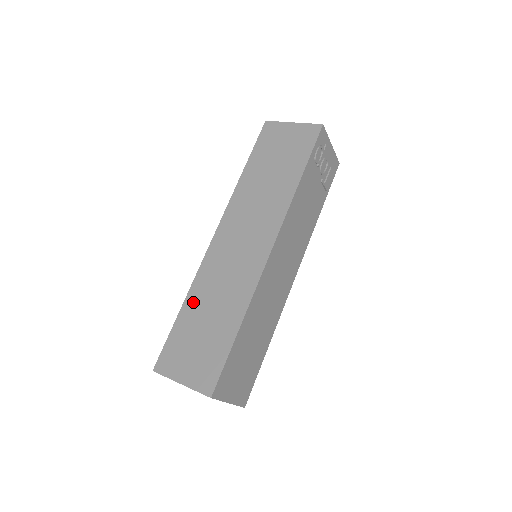
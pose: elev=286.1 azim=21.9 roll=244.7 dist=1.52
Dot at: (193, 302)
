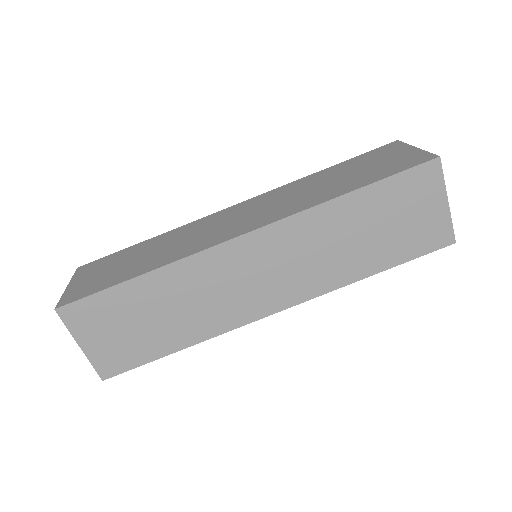
Dot at: (157, 284)
